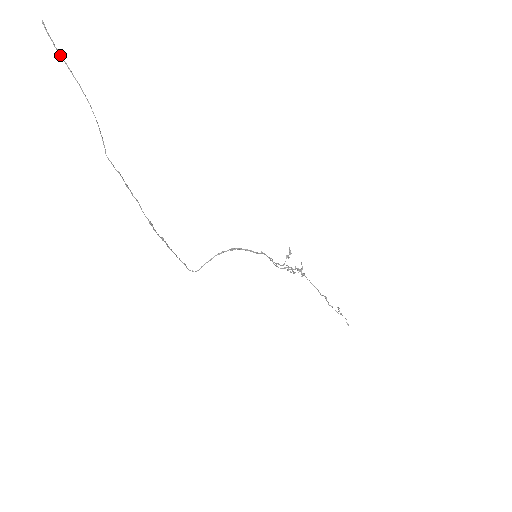
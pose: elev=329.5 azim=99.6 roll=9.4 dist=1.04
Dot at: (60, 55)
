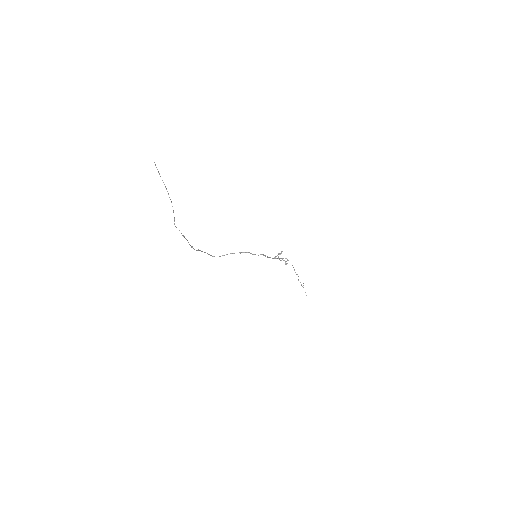
Dot at: occluded
